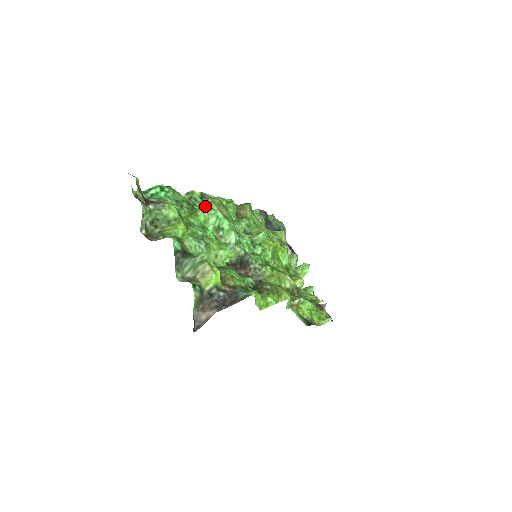
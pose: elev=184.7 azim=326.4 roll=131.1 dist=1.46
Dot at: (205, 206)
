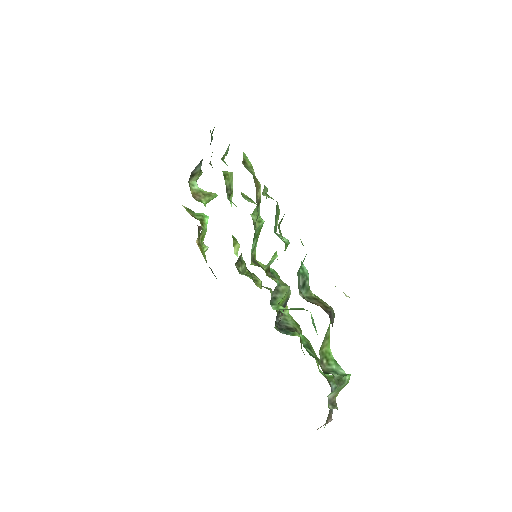
Dot at: (275, 225)
